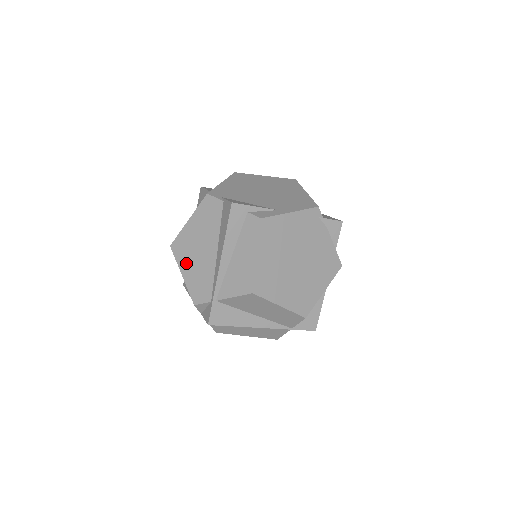
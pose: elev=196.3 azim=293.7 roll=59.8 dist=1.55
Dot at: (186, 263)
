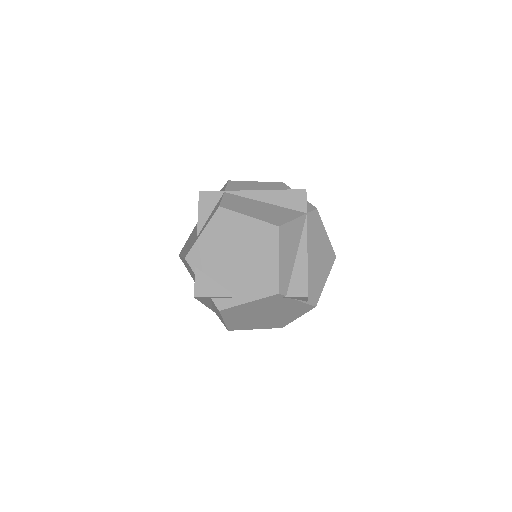
Dot at: (191, 275)
